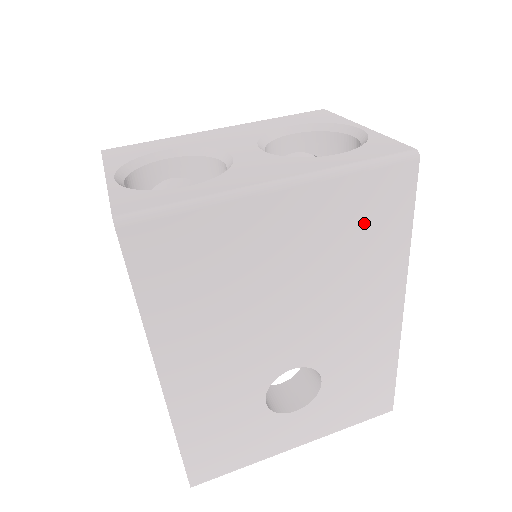
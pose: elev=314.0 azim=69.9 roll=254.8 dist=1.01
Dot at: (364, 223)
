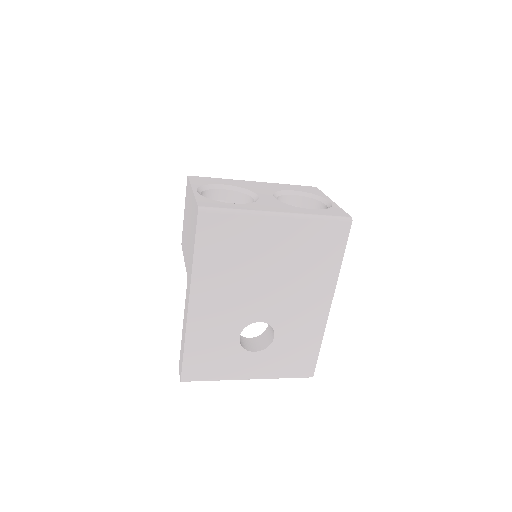
Dot at: (317, 247)
